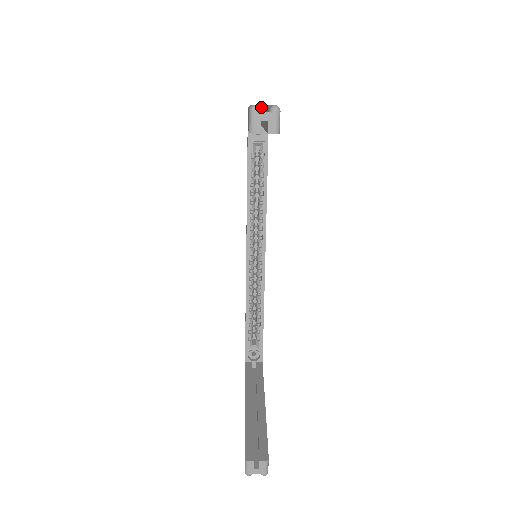
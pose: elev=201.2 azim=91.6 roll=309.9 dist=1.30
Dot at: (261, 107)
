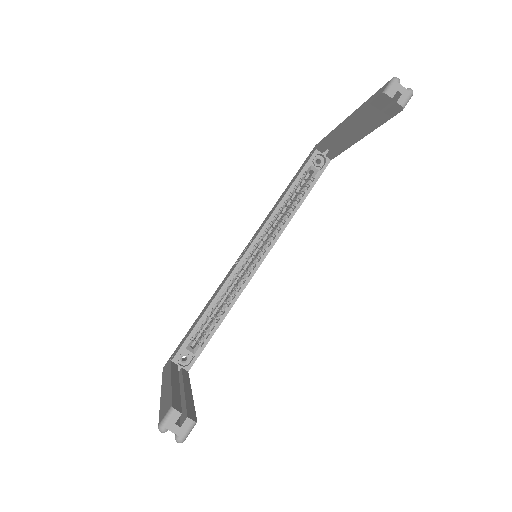
Dot at: occluded
